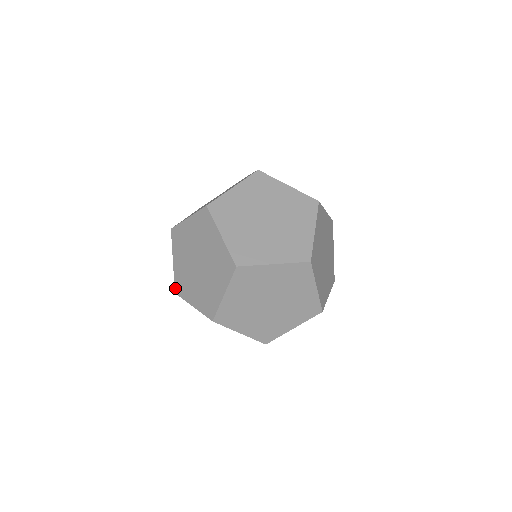
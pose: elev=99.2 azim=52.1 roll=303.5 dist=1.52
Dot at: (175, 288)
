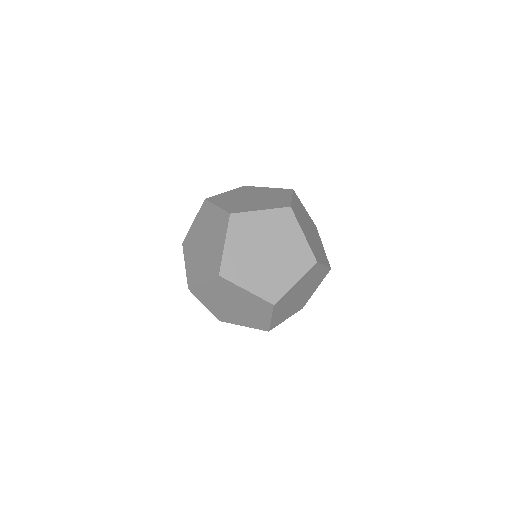
Dot at: (188, 284)
